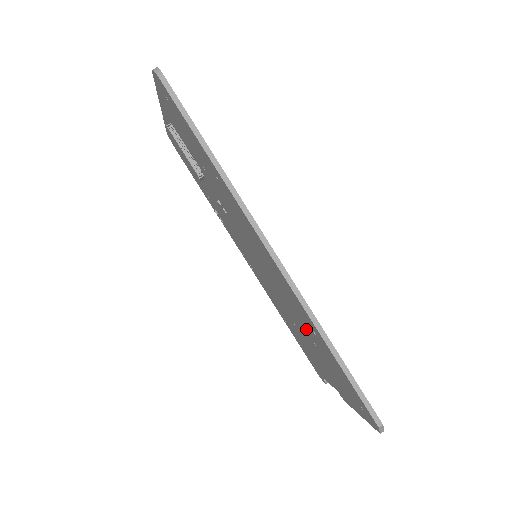
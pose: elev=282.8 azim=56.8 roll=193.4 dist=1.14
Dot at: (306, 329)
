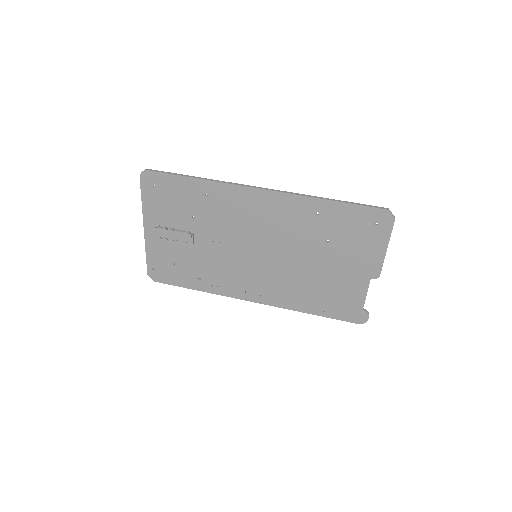
Dot at: (314, 235)
